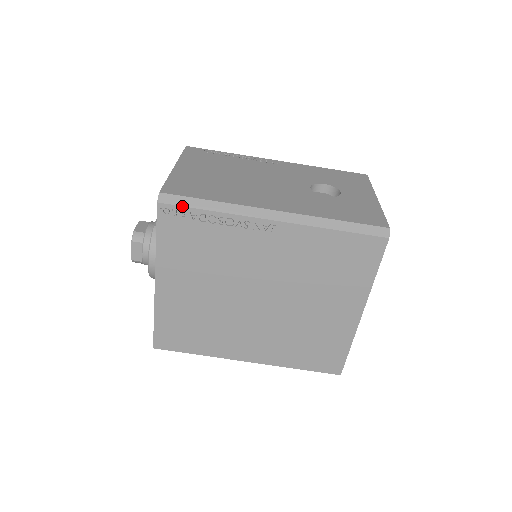
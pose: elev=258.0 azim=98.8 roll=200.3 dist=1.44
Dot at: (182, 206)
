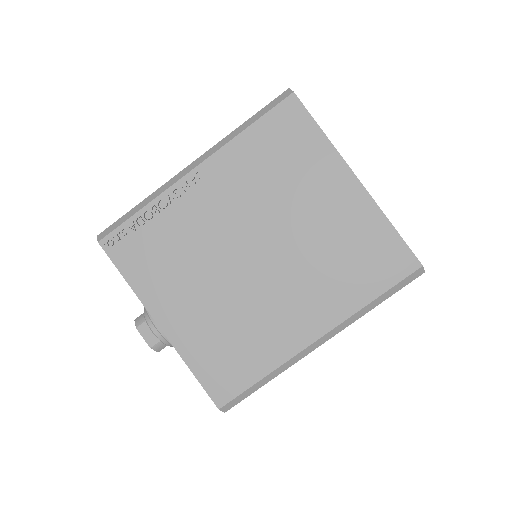
Dot at: (118, 227)
